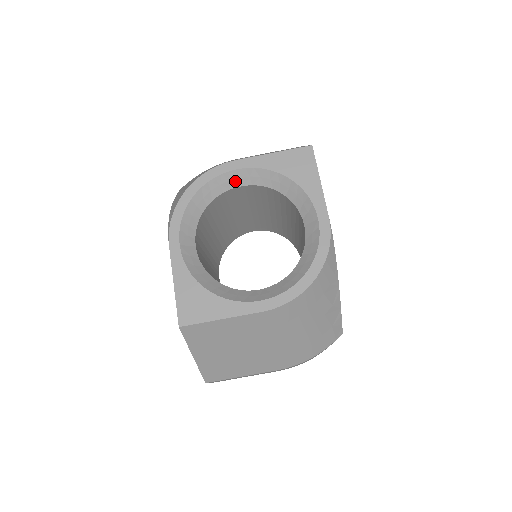
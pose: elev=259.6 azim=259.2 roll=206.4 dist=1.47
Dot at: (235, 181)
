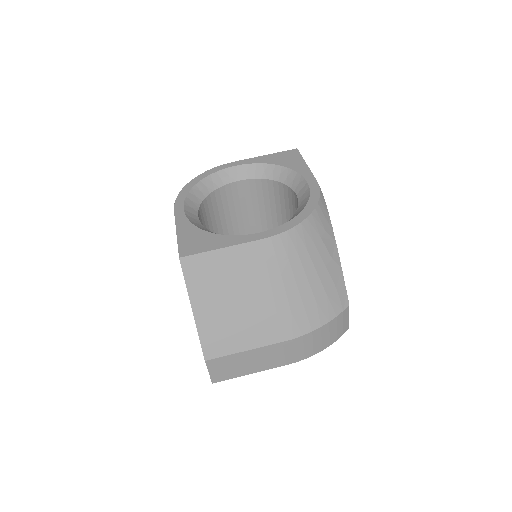
Dot at: (234, 176)
